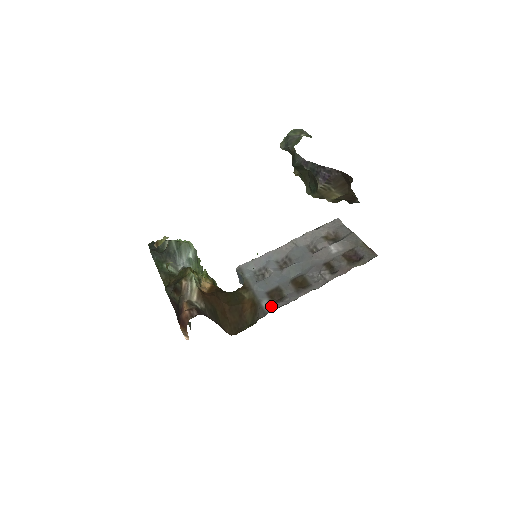
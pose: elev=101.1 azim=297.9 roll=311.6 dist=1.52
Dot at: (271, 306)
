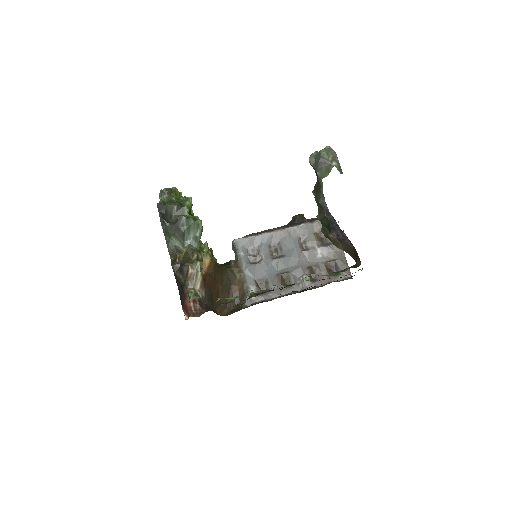
Dot at: (257, 297)
